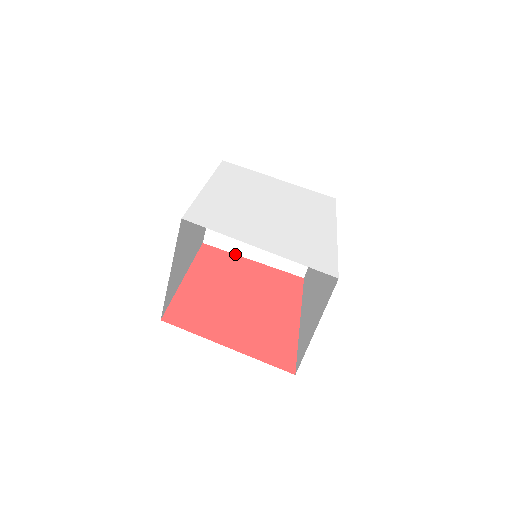
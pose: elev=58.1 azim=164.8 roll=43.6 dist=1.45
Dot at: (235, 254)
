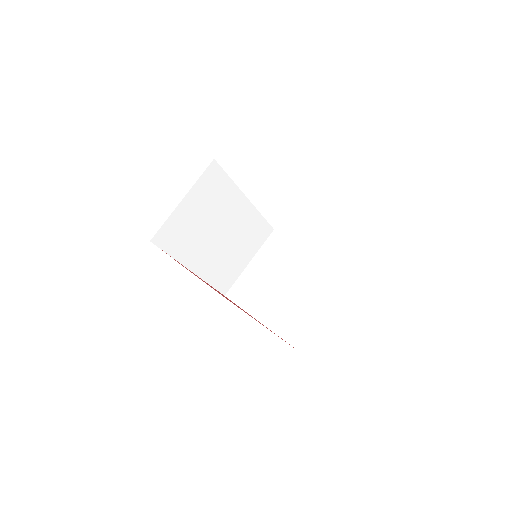
Dot at: (245, 311)
